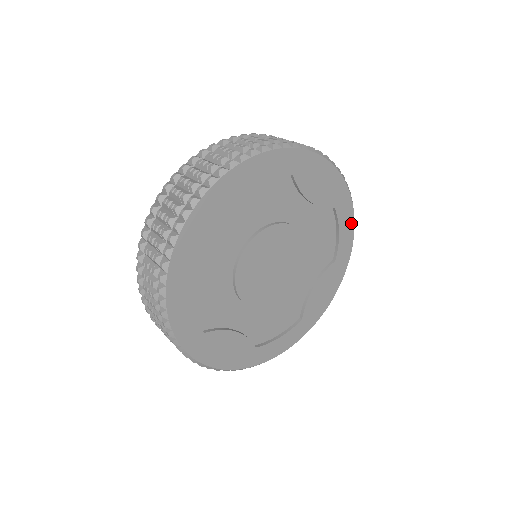
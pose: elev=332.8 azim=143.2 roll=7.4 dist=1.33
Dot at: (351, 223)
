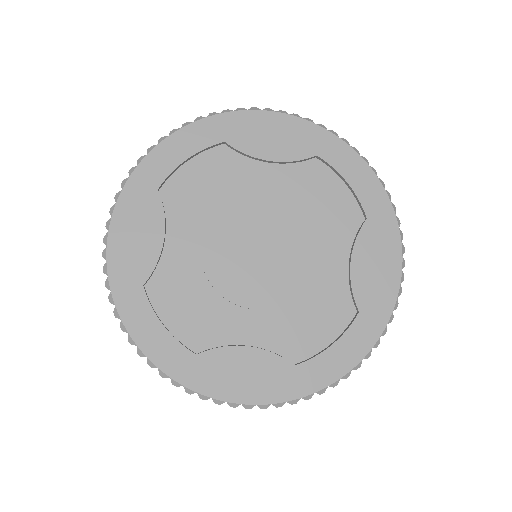
Dot at: (352, 360)
